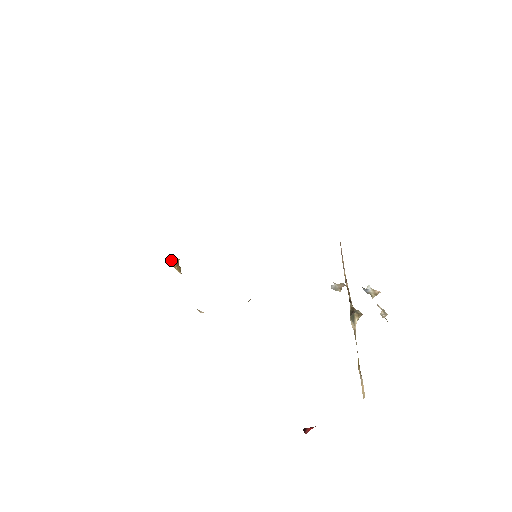
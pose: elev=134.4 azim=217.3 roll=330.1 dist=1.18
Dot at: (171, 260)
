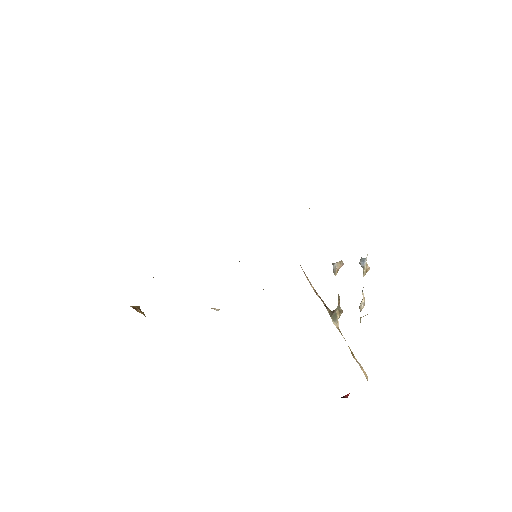
Dot at: (133, 306)
